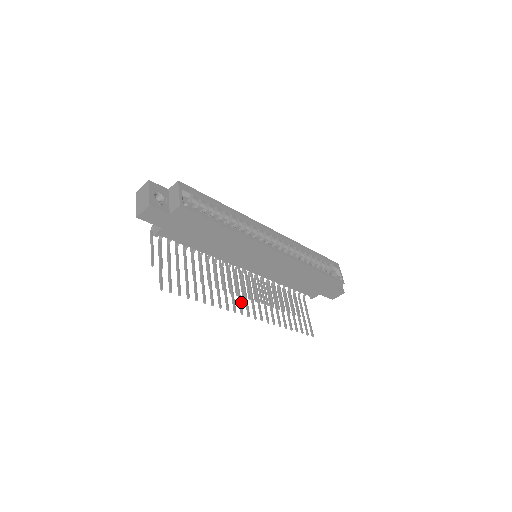
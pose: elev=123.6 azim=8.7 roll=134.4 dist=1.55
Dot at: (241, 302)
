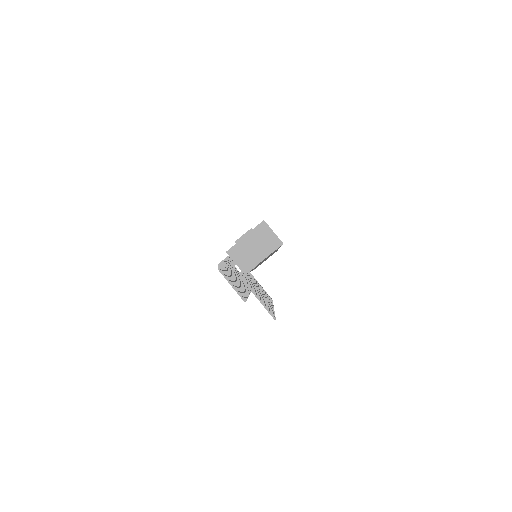
Dot at: occluded
